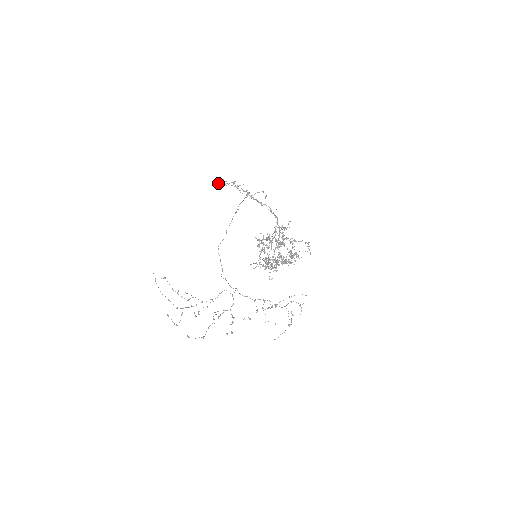
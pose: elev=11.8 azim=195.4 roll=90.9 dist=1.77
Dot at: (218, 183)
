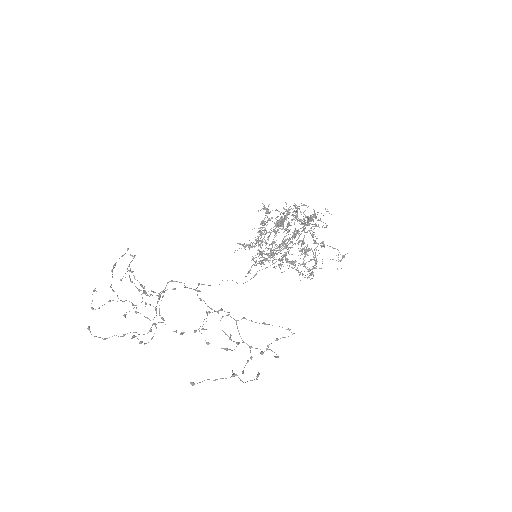
Dot at: occluded
